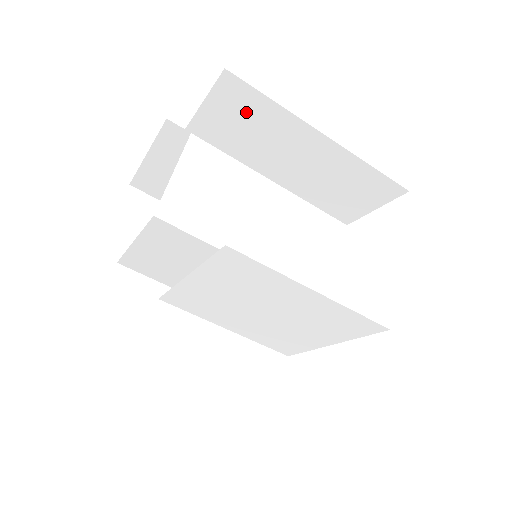
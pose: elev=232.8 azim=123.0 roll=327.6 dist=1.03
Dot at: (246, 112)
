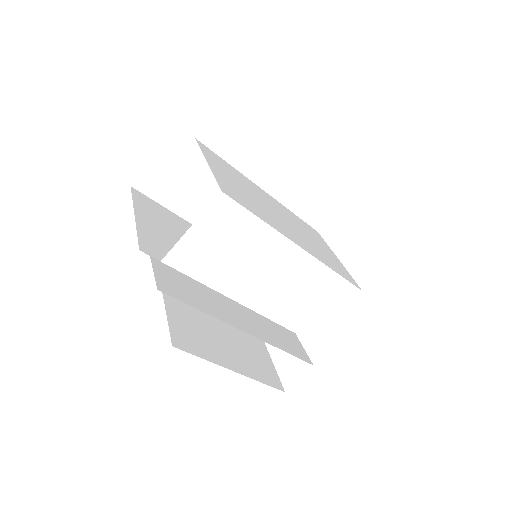
Dot at: occluded
